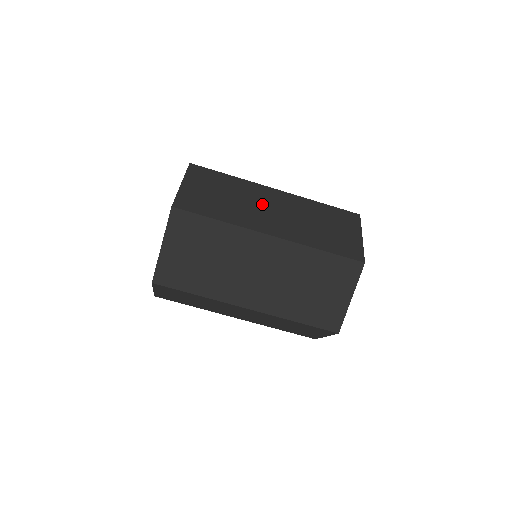
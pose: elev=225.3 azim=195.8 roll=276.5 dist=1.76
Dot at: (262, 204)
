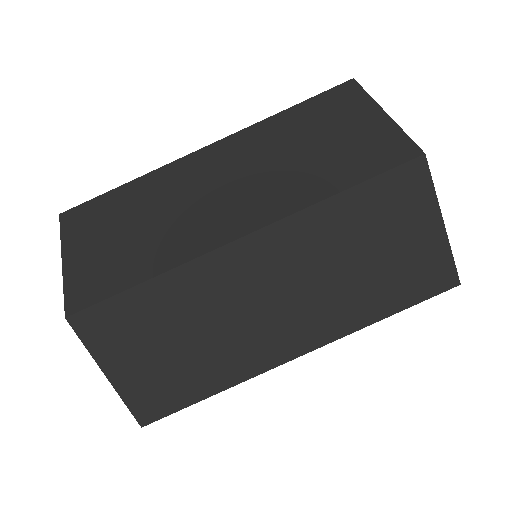
Dot at: occluded
